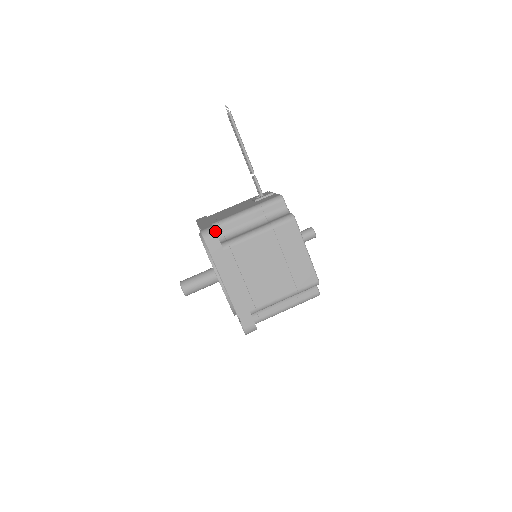
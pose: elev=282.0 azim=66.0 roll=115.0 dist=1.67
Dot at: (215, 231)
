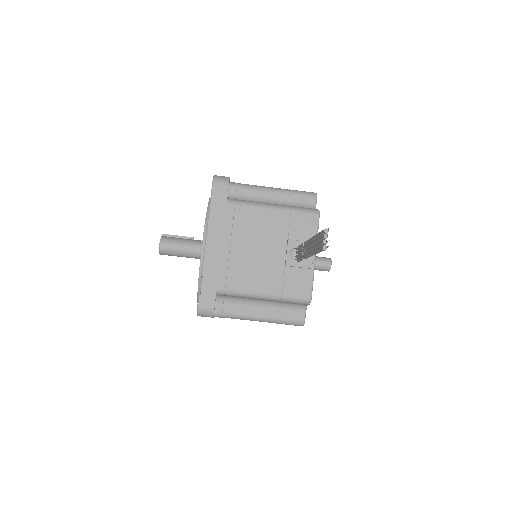
Dot at: (213, 316)
